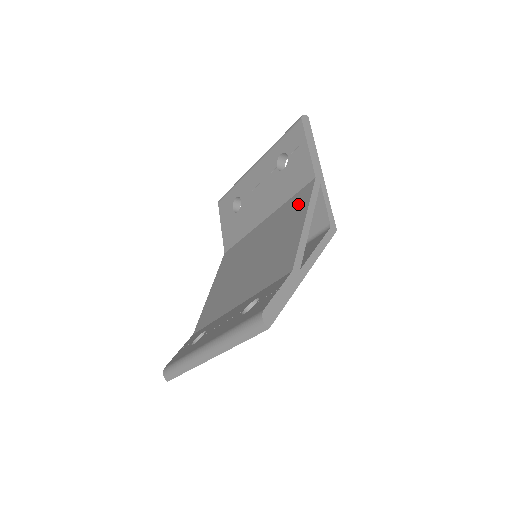
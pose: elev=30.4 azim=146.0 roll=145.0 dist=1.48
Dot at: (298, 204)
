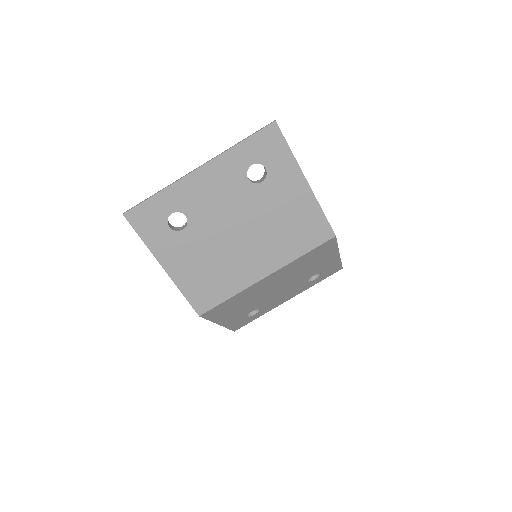
Dot at: occluded
